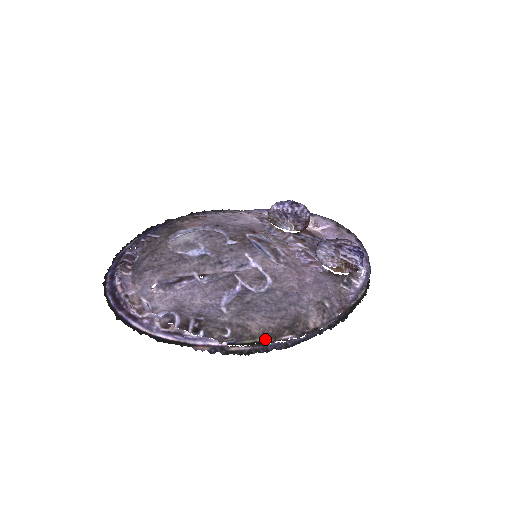
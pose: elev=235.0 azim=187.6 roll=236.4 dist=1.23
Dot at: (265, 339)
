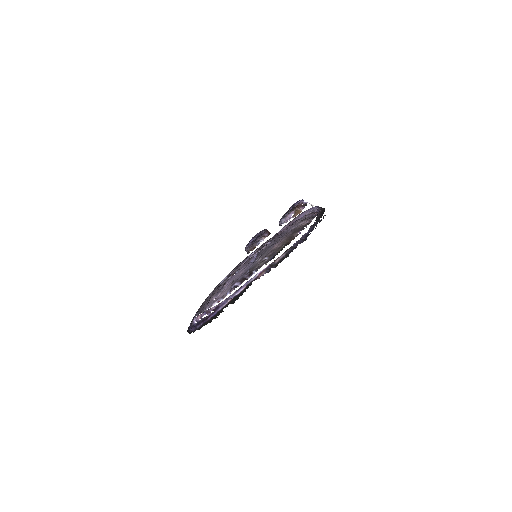
Dot at: (286, 243)
